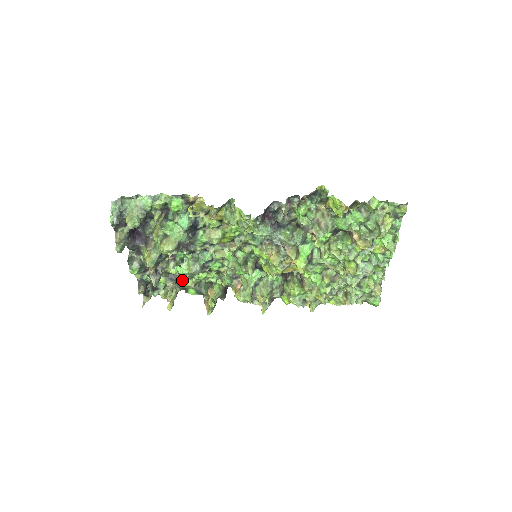
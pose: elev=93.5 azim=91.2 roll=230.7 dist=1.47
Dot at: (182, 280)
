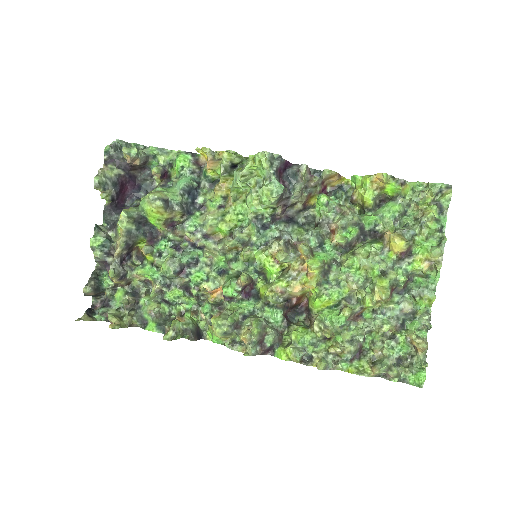
Dot at: (146, 301)
